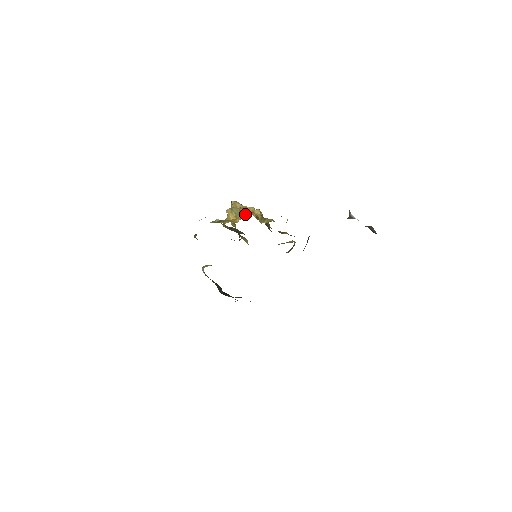
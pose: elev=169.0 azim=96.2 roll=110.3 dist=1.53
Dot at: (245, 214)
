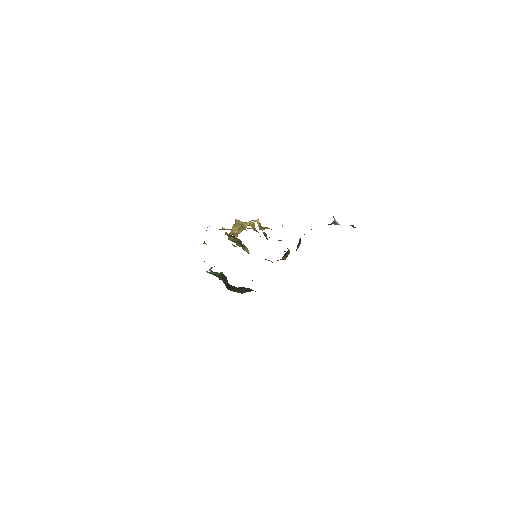
Dot at: occluded
